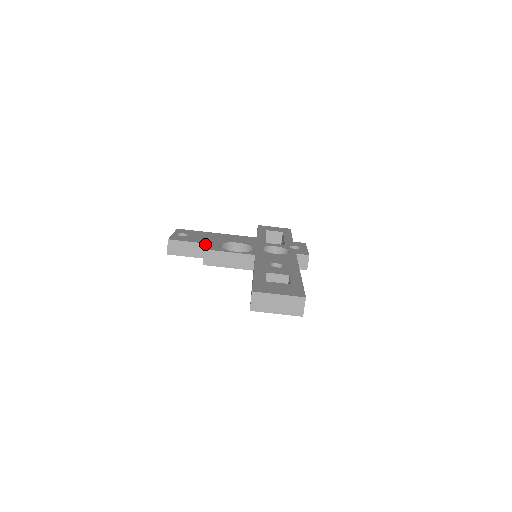
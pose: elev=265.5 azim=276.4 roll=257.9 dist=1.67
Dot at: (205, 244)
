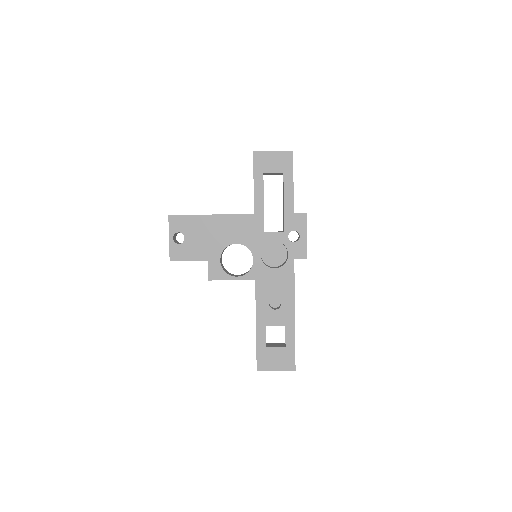
Dot at: occluded
